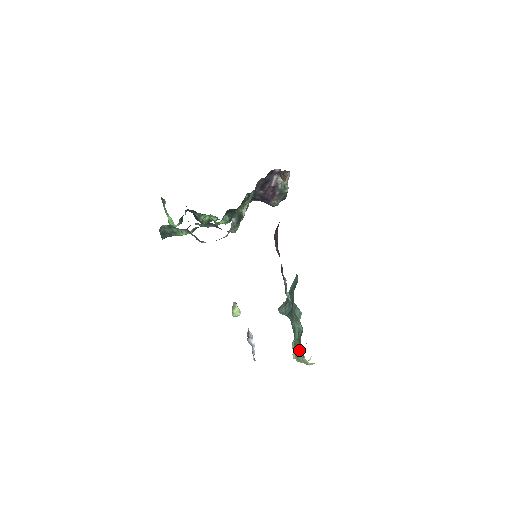
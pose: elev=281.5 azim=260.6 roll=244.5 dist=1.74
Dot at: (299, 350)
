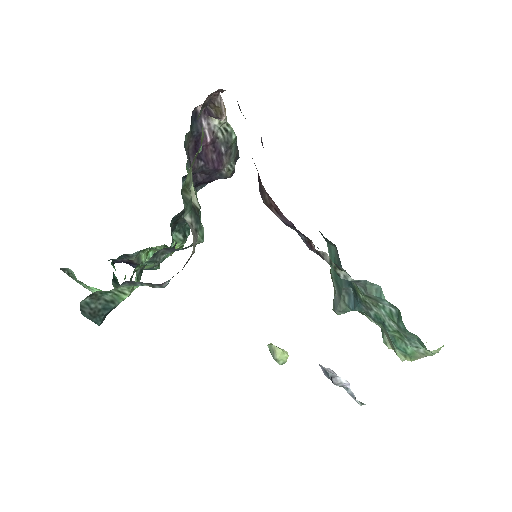
Dot at: (406, 344)
